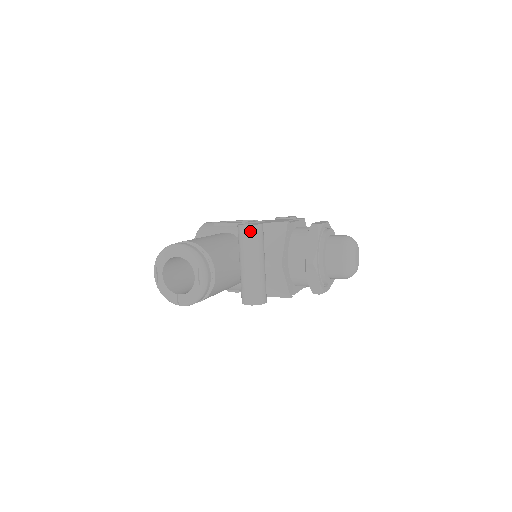
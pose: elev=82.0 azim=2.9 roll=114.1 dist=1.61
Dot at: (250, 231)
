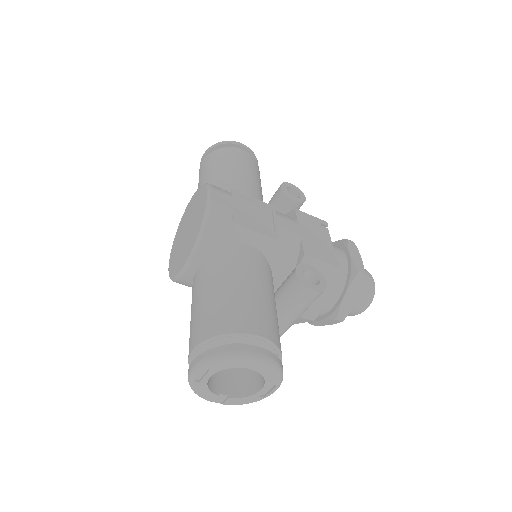
Dot at: (315, 297)
